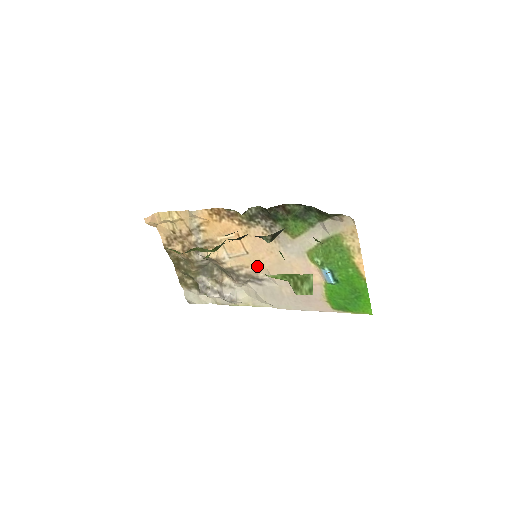
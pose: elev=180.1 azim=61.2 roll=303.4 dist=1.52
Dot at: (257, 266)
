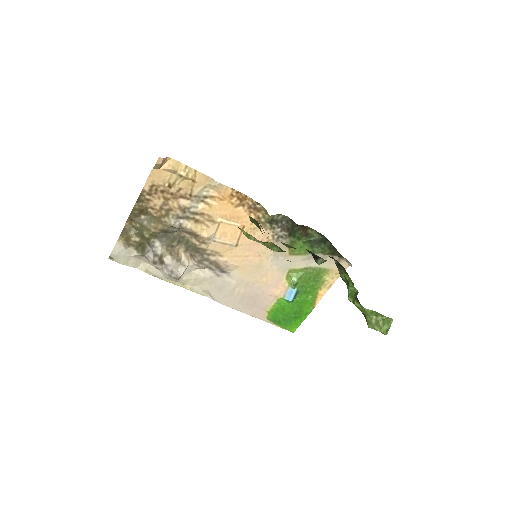
Dot at: (233, 259)
